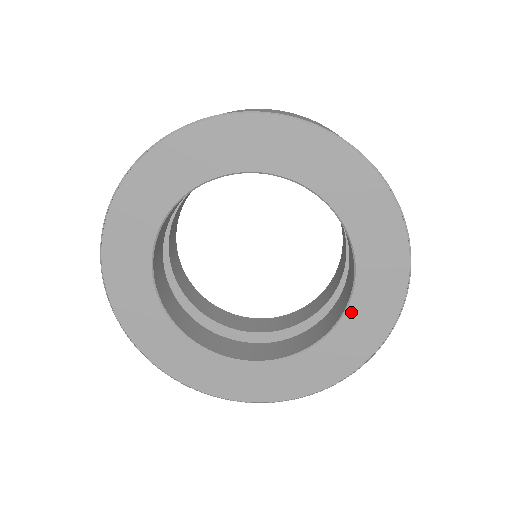
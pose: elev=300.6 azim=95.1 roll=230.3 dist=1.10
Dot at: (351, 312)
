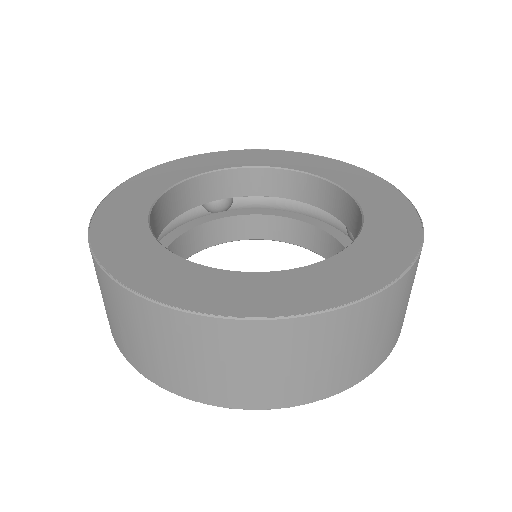
Dot at: (365, 205)
